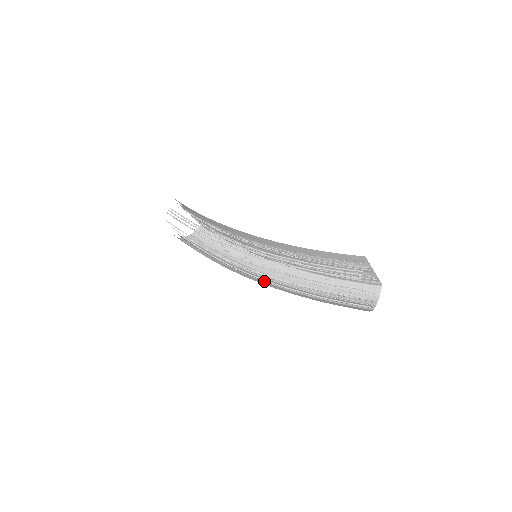
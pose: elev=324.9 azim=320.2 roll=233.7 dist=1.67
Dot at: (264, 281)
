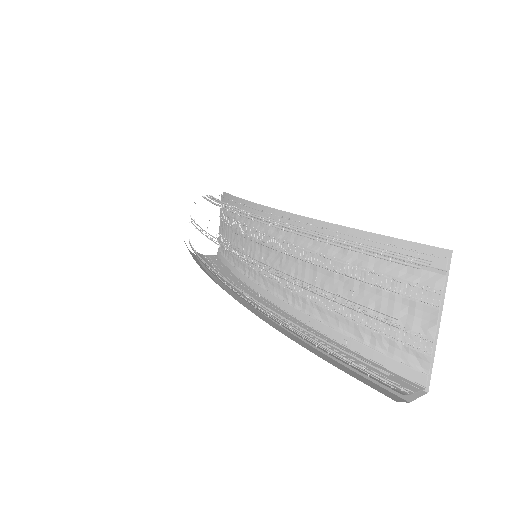
Dot at: occluded
